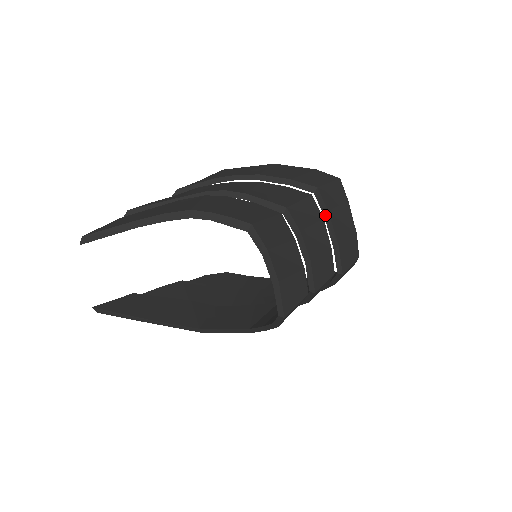
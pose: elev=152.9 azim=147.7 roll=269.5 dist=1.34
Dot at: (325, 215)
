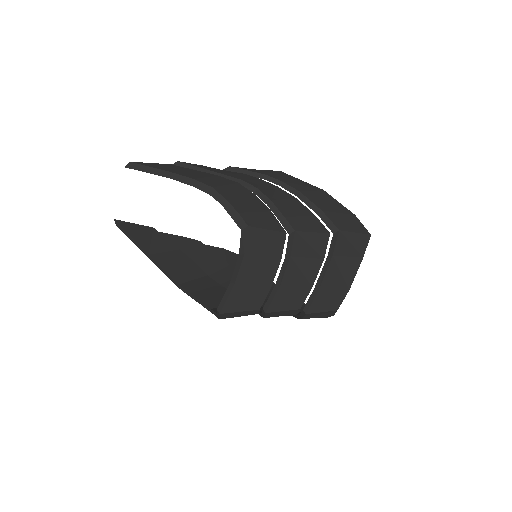
Dot at: (328, 257)
